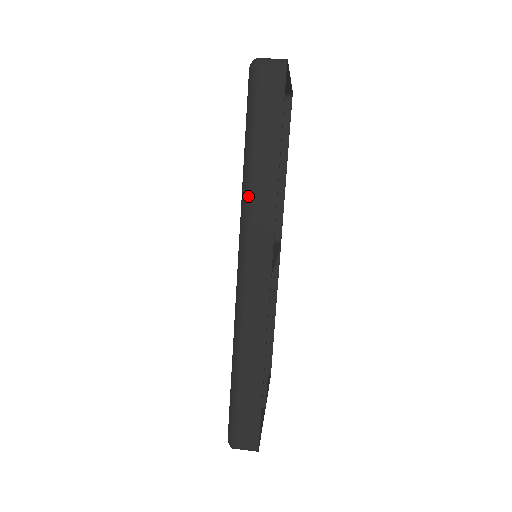
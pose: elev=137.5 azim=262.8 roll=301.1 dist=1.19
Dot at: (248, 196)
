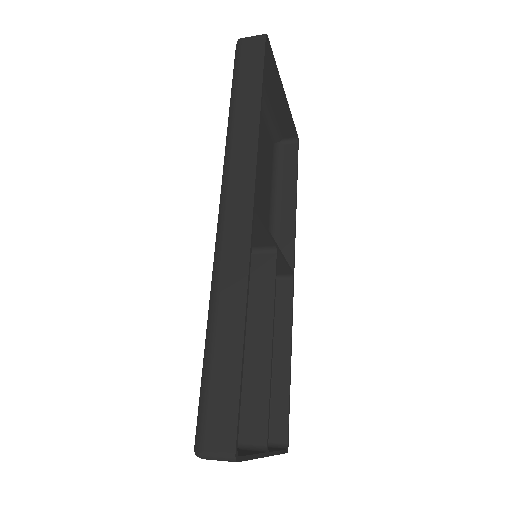
Dot at: (230, 138)
